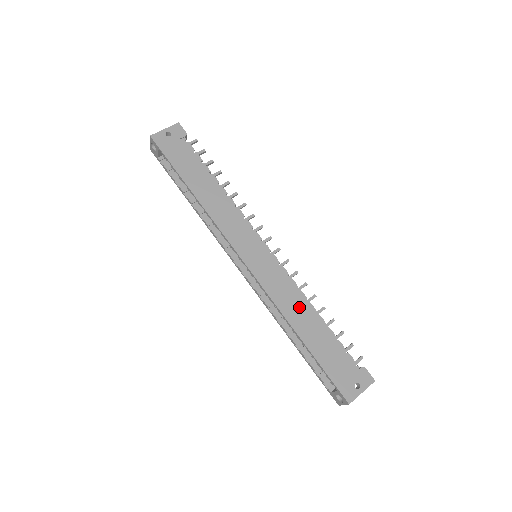
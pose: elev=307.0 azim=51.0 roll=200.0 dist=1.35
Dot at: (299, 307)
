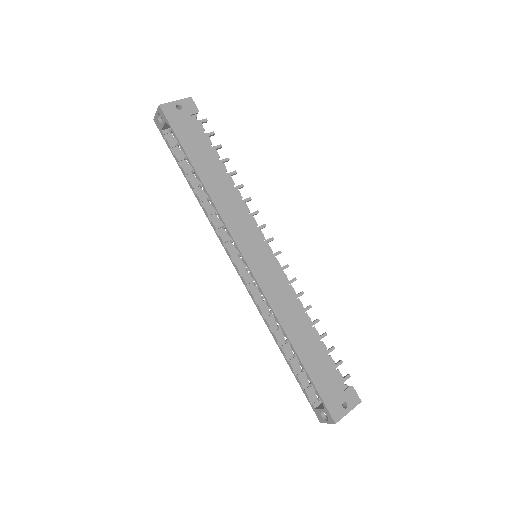
Dot at: (296, 317)
